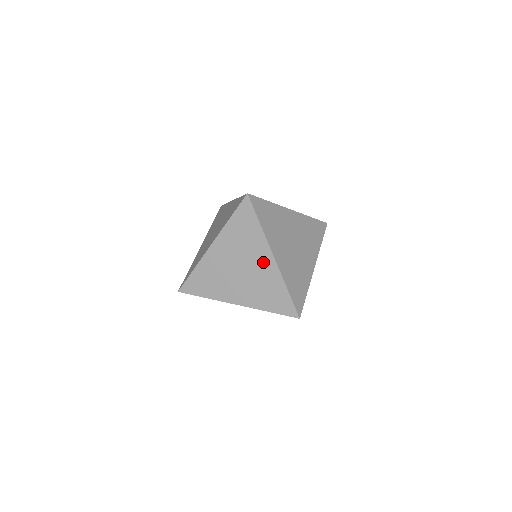
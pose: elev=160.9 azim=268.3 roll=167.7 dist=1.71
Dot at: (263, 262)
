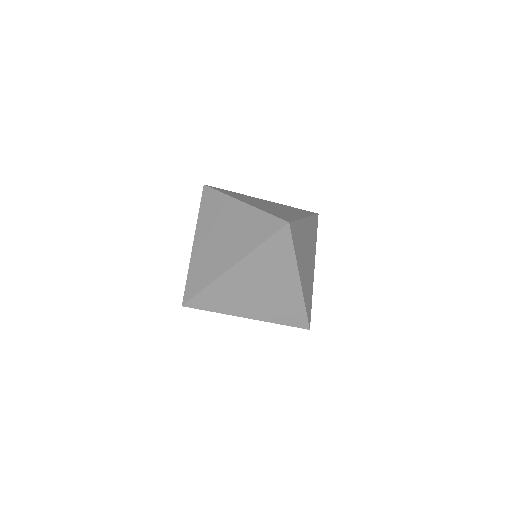
Dot at: (288, 285)
